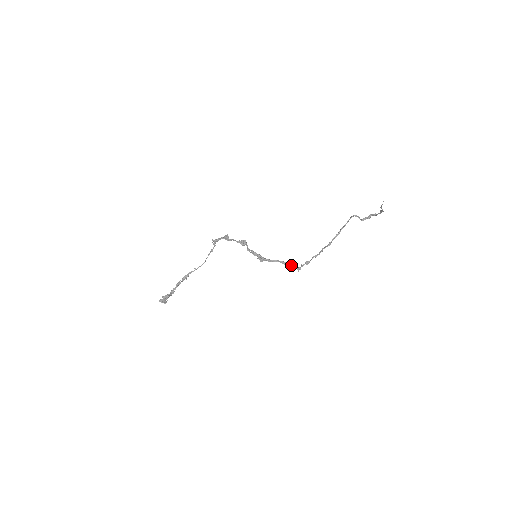
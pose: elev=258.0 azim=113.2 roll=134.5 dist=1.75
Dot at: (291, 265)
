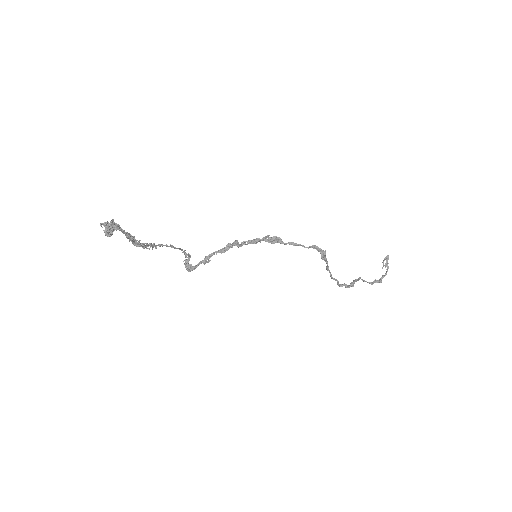
Dot at: (311, 246)
